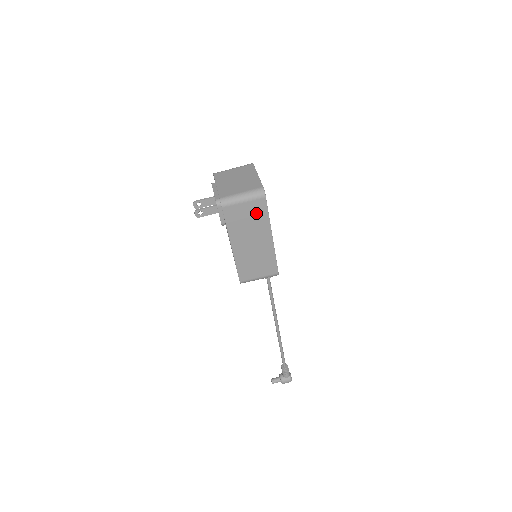
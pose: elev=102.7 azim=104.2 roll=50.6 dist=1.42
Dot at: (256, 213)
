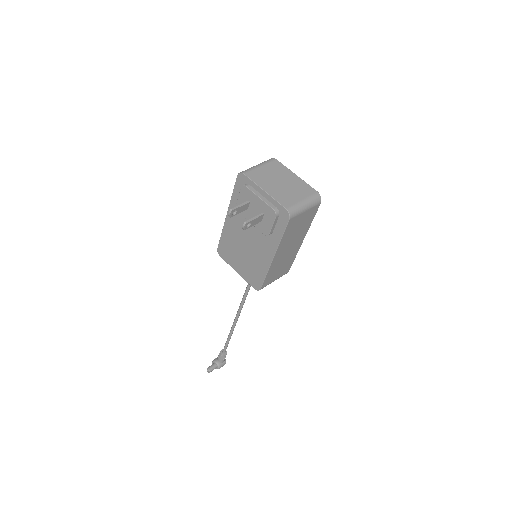
Dot at: (307, 219)
